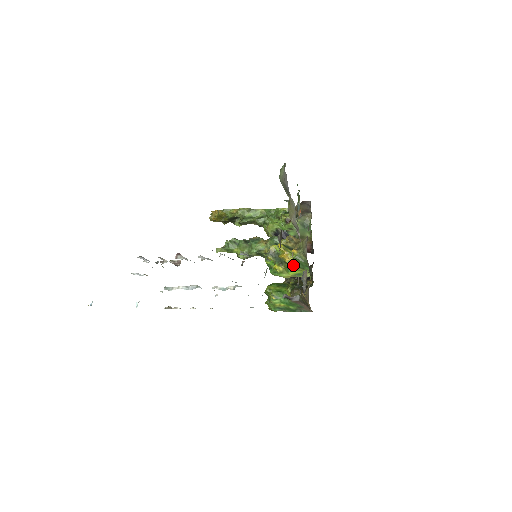
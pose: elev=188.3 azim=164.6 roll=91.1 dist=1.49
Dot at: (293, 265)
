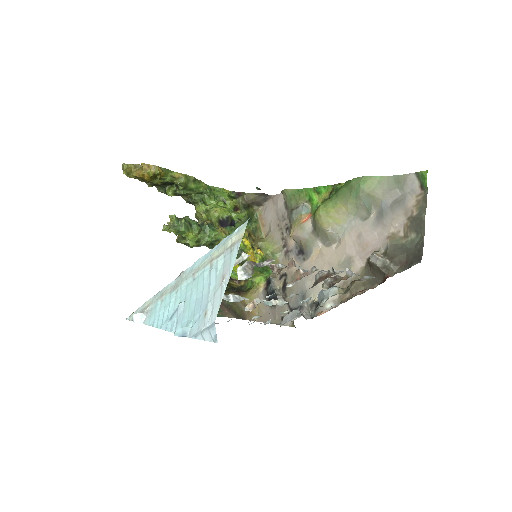
Dot at: (256, 267)
